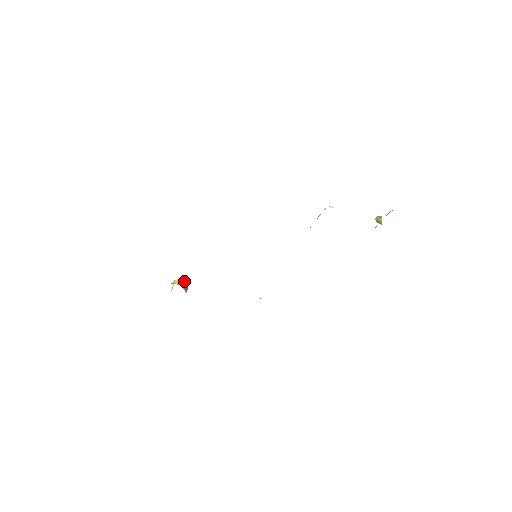
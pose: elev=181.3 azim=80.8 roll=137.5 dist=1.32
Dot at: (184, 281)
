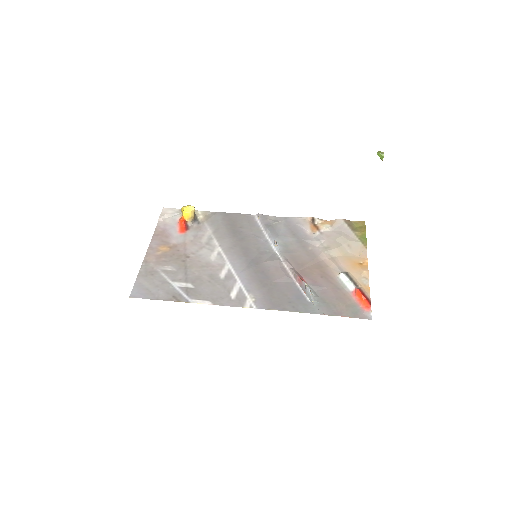
Dot at: (191, 212)
